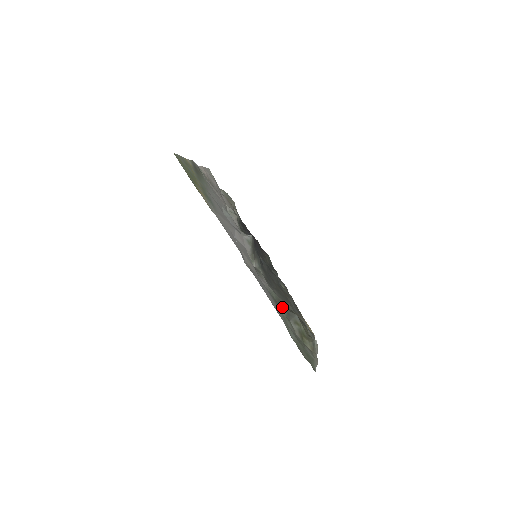
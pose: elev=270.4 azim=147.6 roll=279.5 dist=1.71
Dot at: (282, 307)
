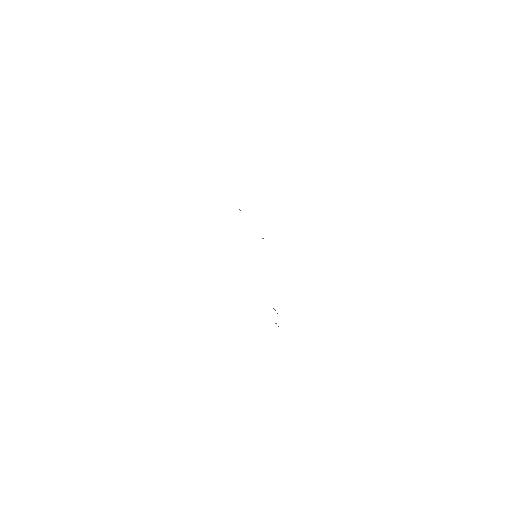
Dot at: occluded
